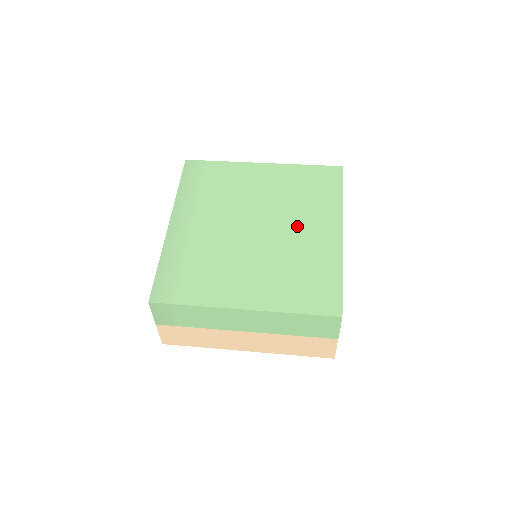
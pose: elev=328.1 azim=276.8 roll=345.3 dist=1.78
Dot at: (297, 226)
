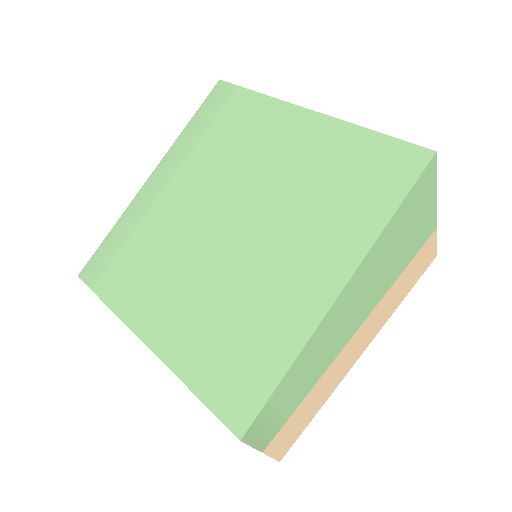
Dot at: (283, 245)
